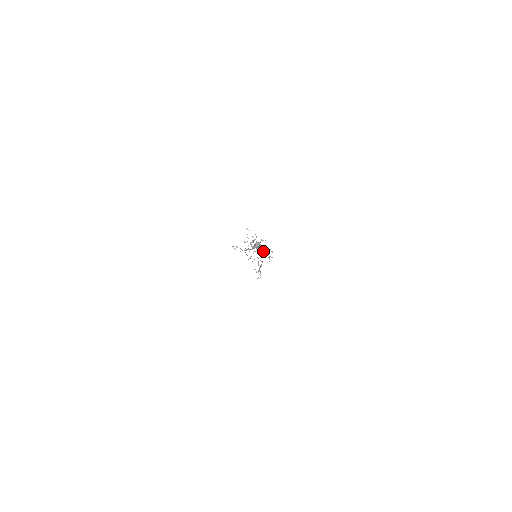
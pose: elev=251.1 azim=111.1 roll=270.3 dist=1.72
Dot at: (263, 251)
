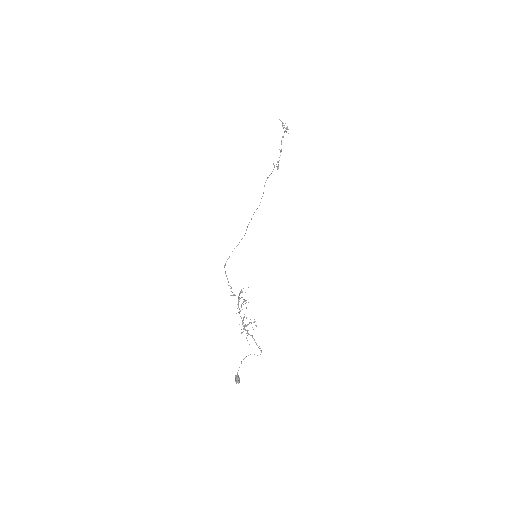
Dot at: (252, 327)
